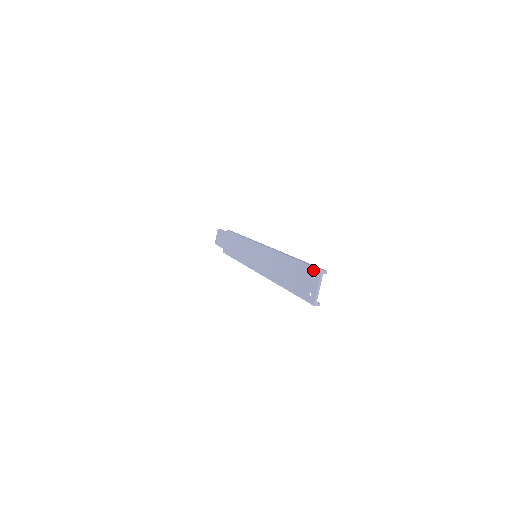
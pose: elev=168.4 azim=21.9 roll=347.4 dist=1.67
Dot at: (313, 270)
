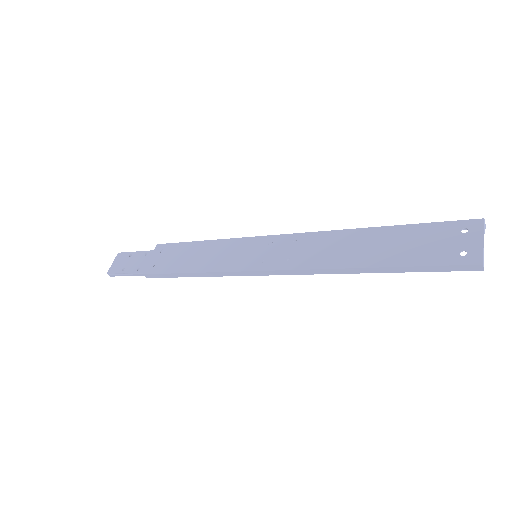
Dot at: (459, 224)
